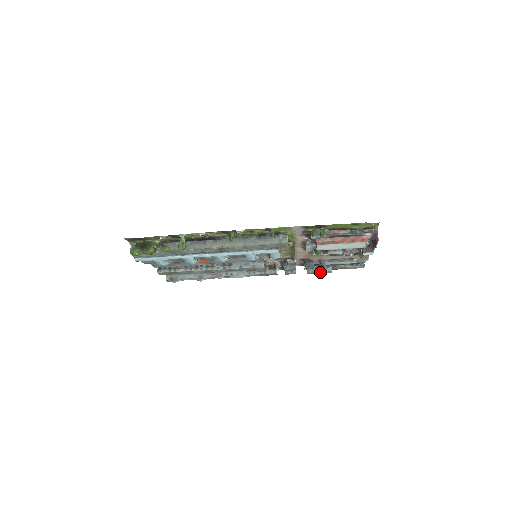
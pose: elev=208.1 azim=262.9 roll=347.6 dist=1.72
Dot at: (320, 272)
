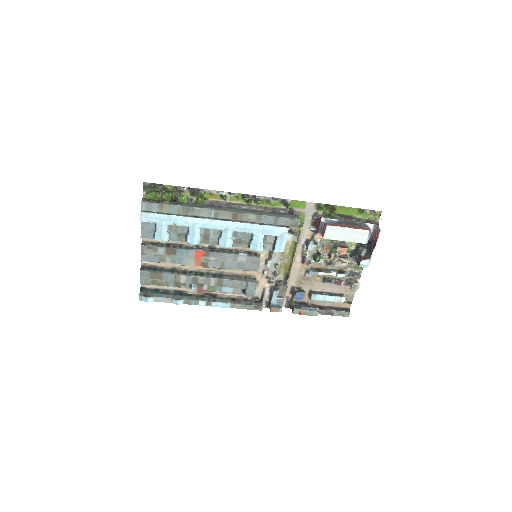
Dot at: (307, 312)
